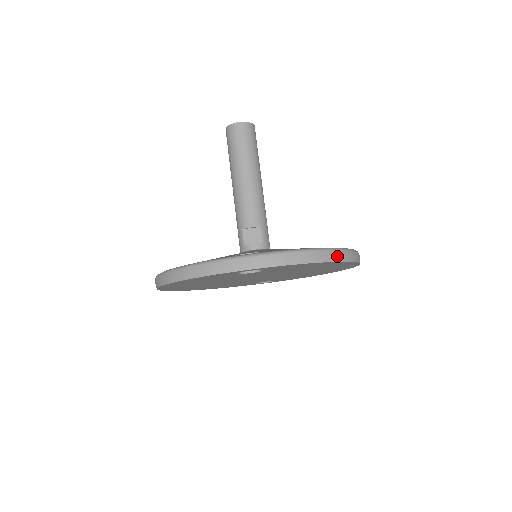
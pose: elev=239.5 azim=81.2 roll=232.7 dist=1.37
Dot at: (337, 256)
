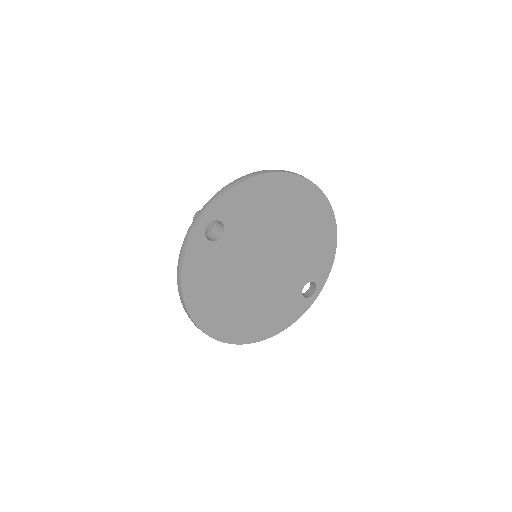
Dot at: (260, 172)
